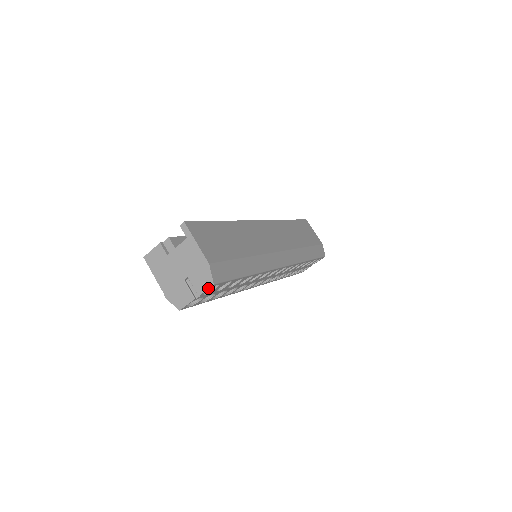
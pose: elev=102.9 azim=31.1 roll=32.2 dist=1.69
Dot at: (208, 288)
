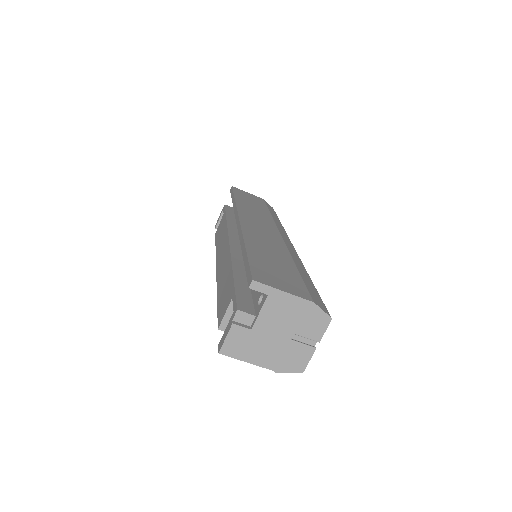
Dot at: (327, 327)
